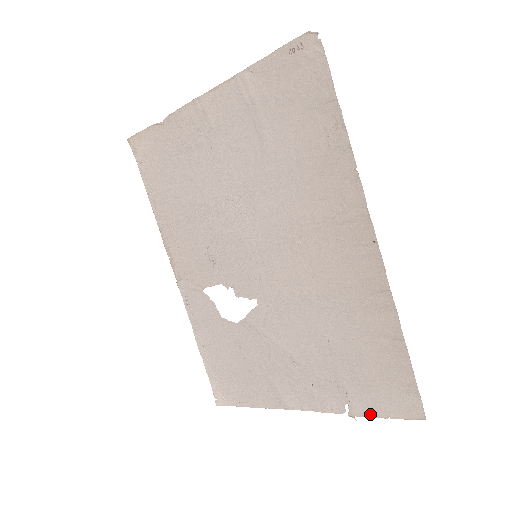
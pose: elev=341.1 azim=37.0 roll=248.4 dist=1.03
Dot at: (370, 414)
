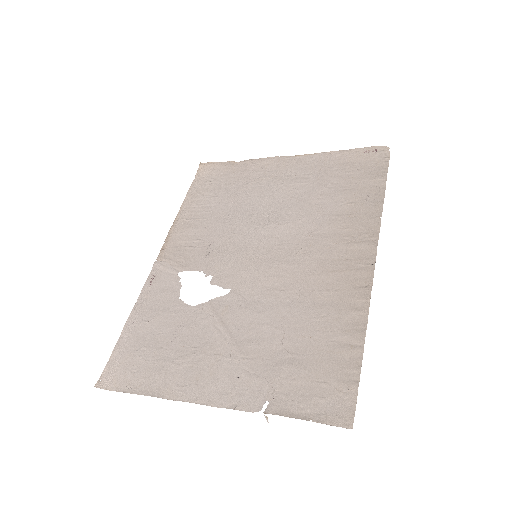
Dot at: (290, 414)
